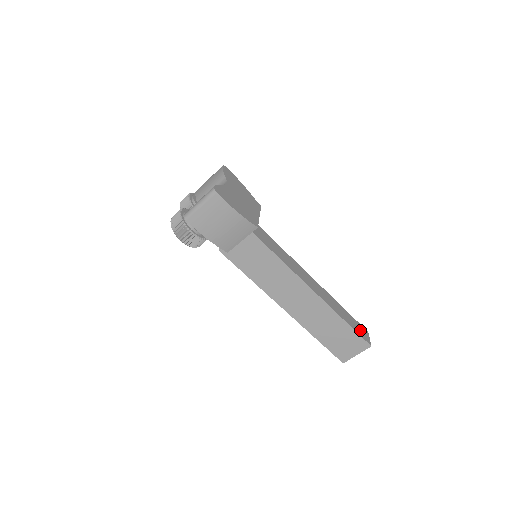
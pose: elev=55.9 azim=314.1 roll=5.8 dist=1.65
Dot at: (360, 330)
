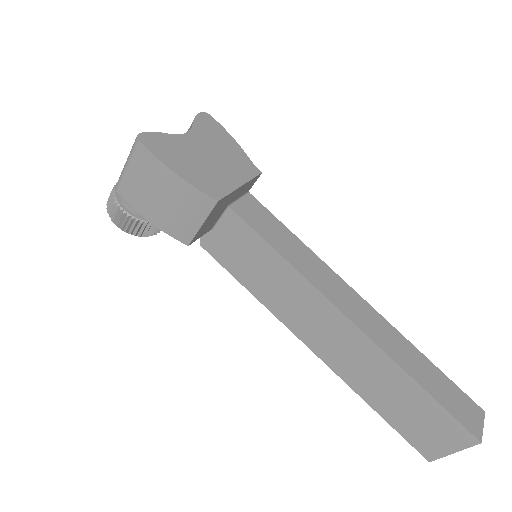
Dot at: (460, 406)
